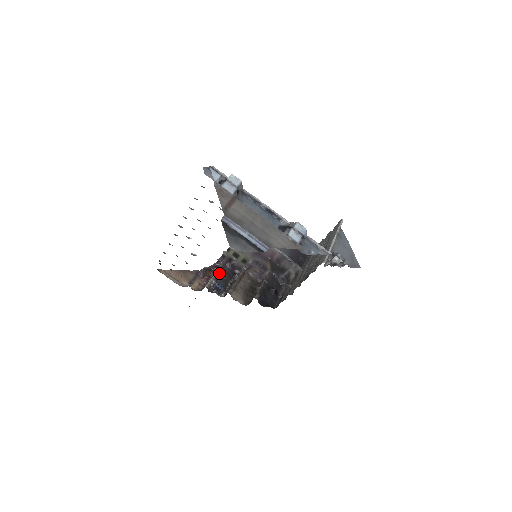
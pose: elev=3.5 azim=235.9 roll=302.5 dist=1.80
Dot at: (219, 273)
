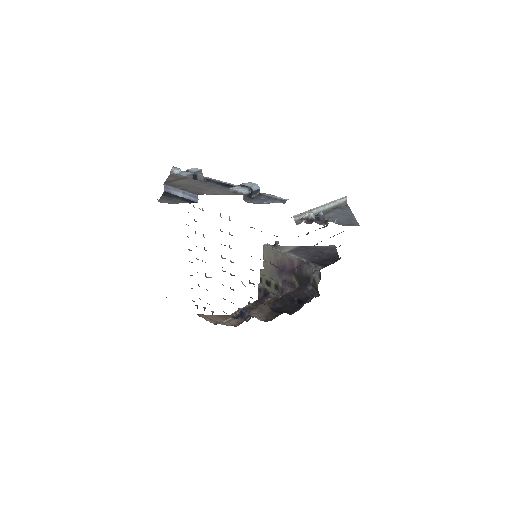
Dot at: (252, 305)
